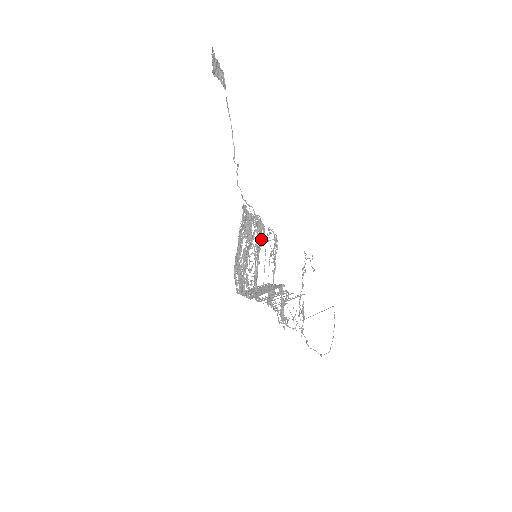
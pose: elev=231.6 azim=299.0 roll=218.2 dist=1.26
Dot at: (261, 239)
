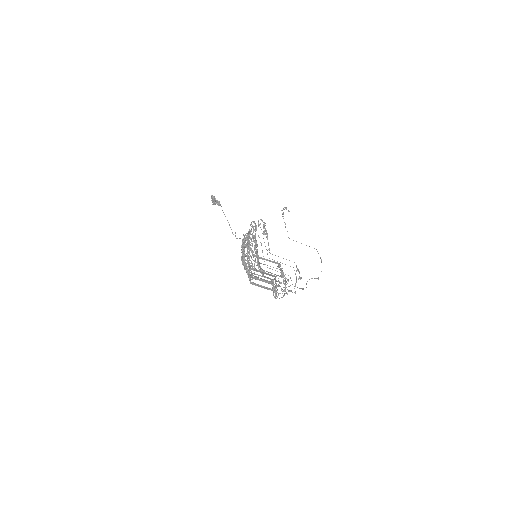
Dot at: (255, 230)
